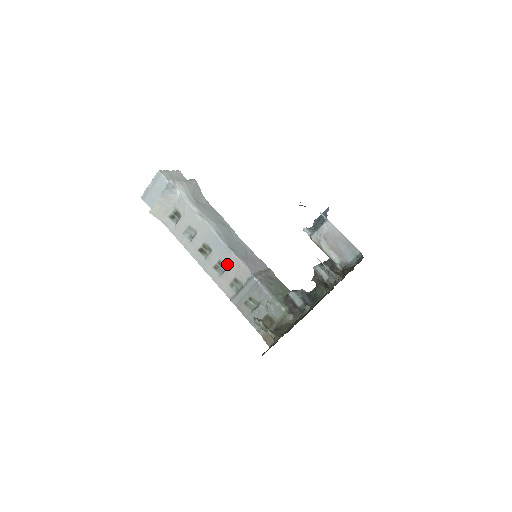
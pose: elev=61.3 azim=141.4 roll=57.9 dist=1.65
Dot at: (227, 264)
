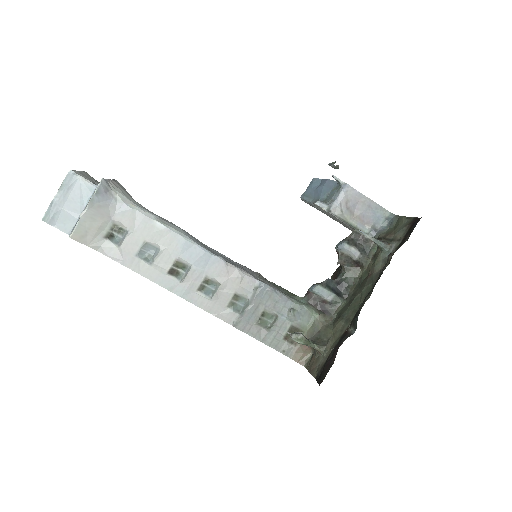
Dot at: (219, 279)
